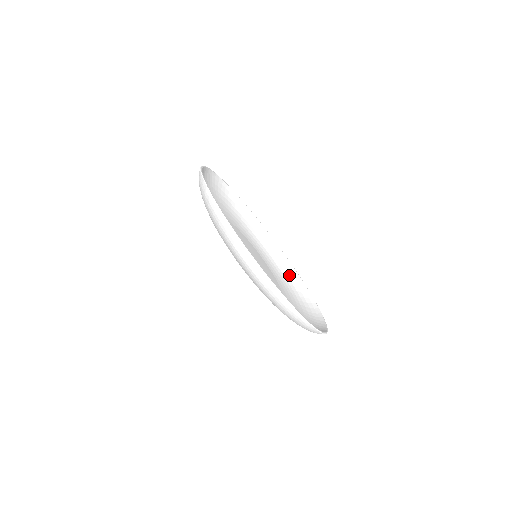
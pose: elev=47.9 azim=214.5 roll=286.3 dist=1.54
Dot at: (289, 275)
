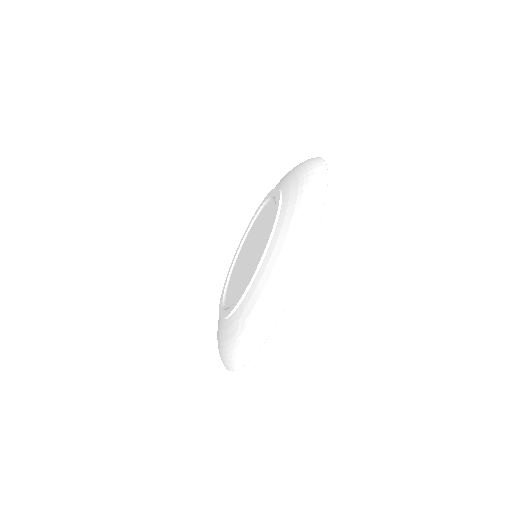
Dot at: occluded
